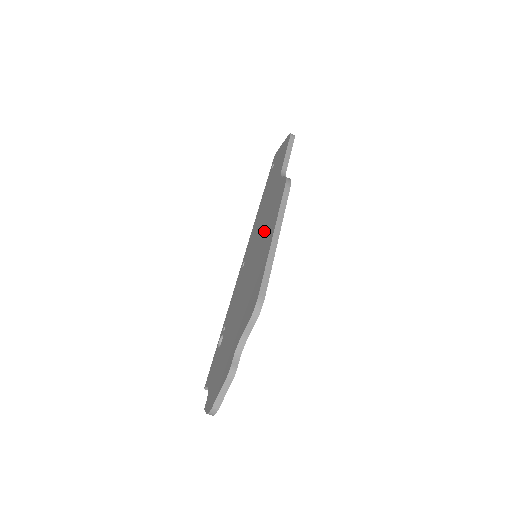
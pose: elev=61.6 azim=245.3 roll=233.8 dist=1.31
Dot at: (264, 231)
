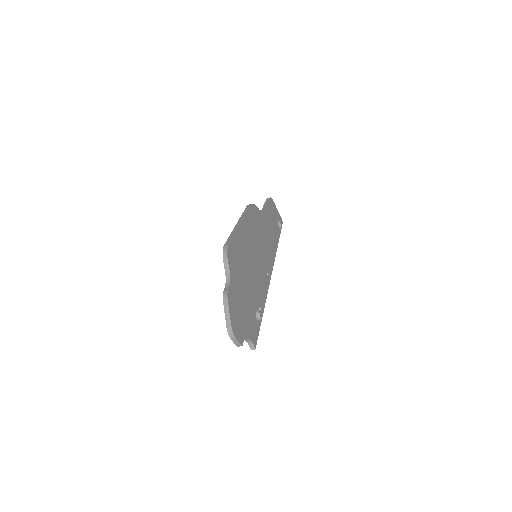
Dot at: occluded
